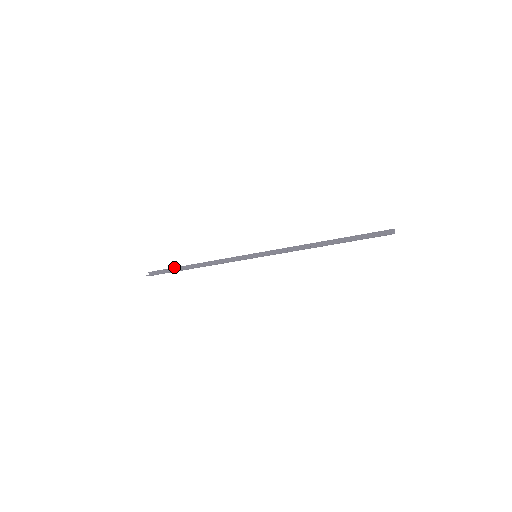
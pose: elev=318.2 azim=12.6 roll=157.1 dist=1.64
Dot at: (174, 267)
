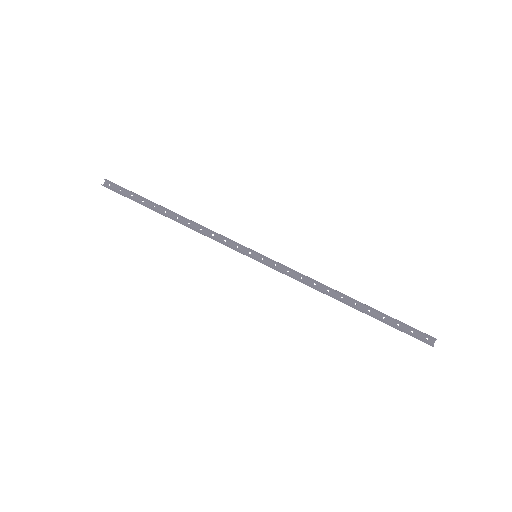
Dot at: (142, 197)
